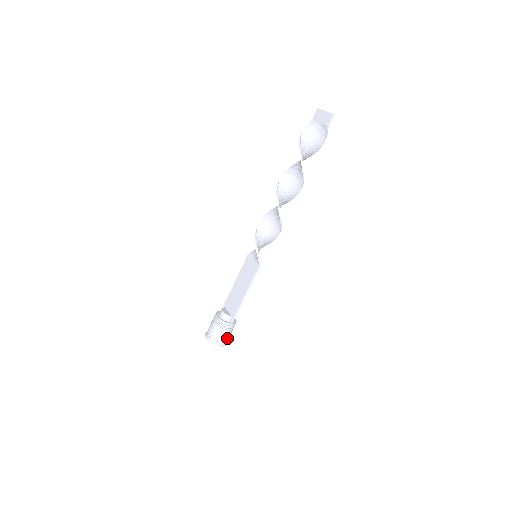
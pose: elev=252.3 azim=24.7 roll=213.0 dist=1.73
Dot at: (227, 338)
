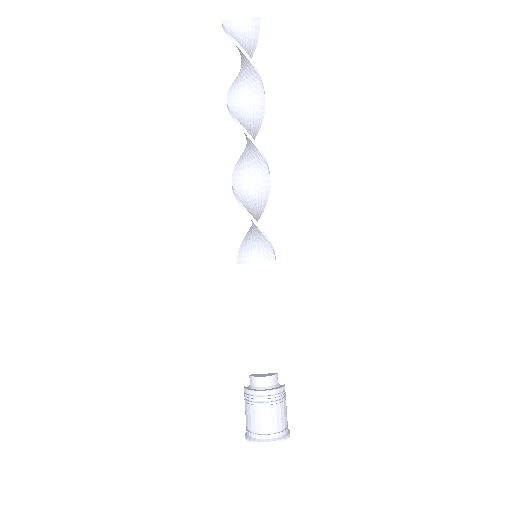
Dot at: occluded
